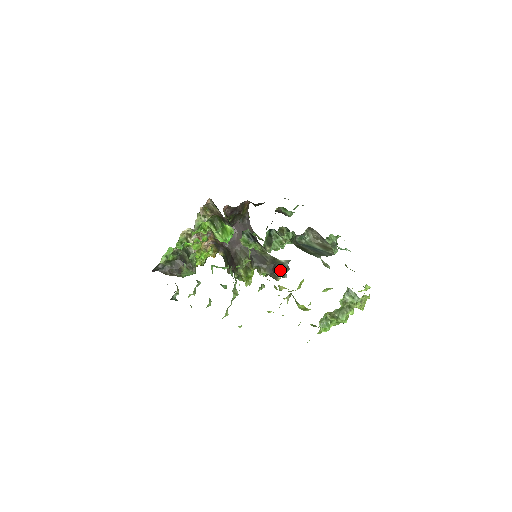
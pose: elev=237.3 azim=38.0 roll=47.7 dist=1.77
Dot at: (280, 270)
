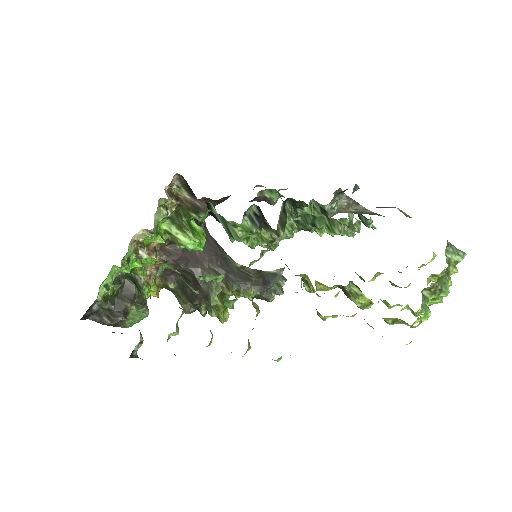
Dot at: (273, 284)
